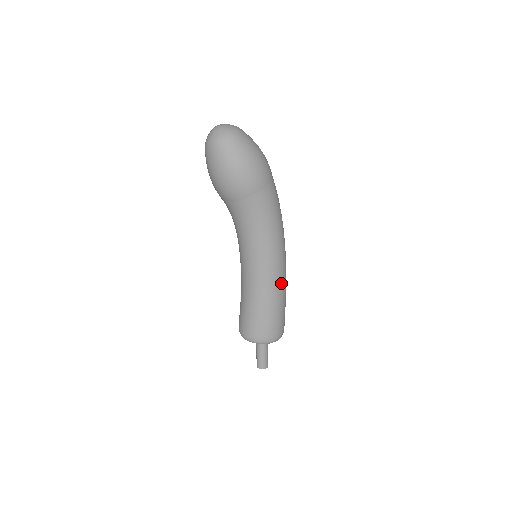
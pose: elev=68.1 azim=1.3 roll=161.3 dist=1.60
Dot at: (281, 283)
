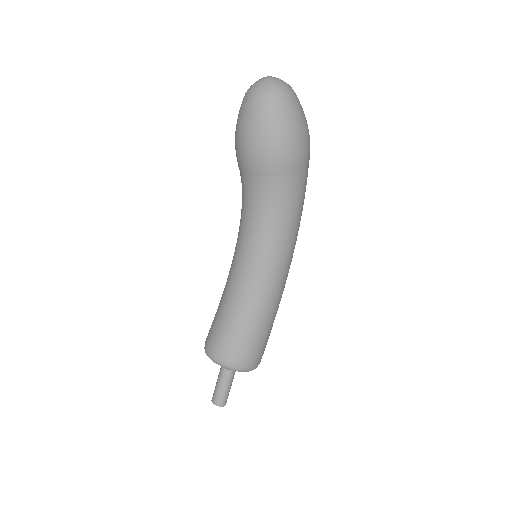
Dot at: (281, 295)
